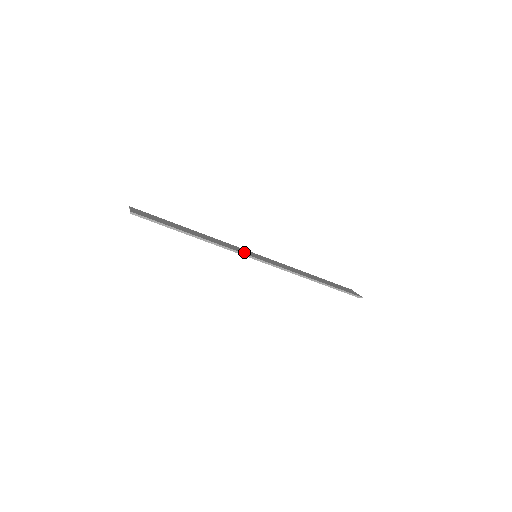
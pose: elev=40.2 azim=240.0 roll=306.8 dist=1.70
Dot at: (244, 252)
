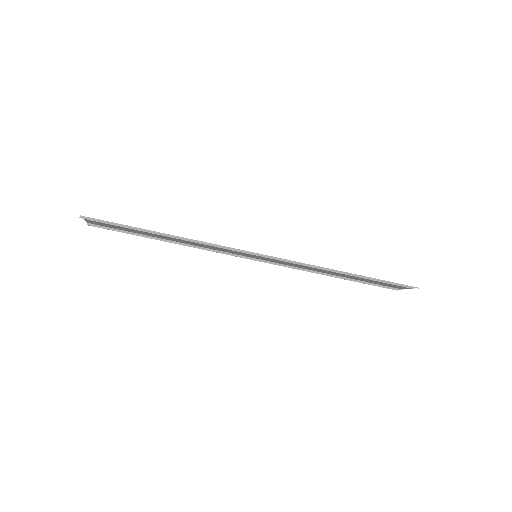
Dot at: occluded
